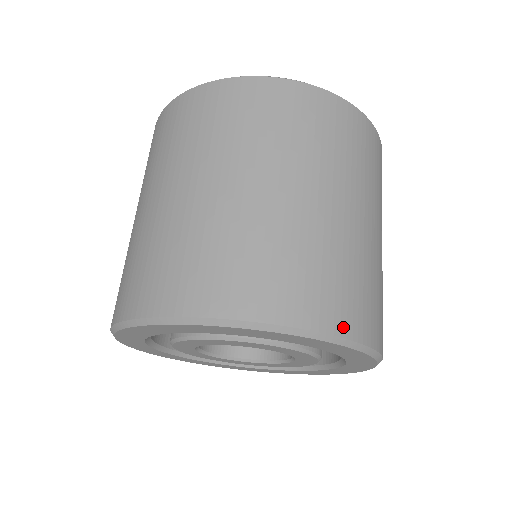
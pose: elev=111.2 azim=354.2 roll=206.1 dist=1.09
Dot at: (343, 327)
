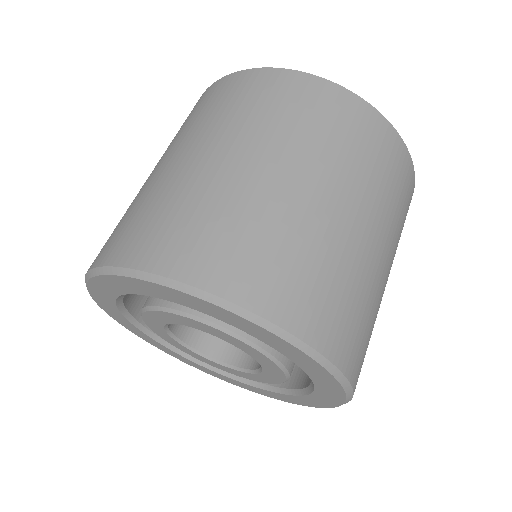
Dot at: (241, 294)
